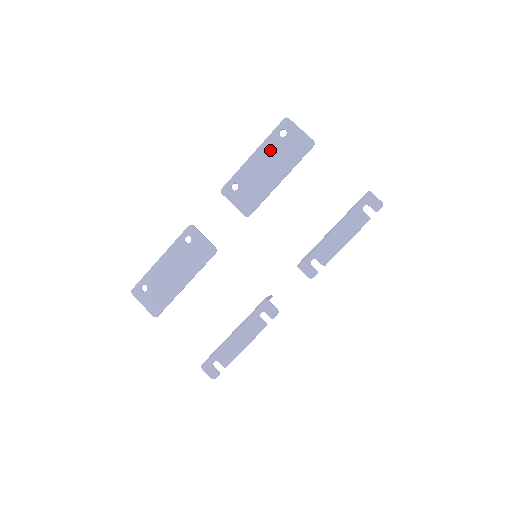
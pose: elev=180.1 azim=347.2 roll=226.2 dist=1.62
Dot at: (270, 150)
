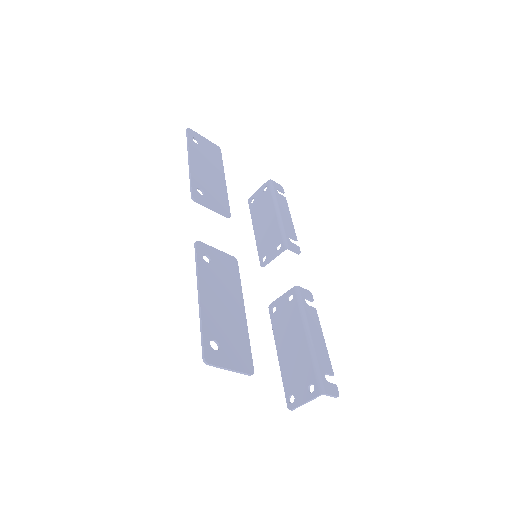
Dot at: (199, 155)
